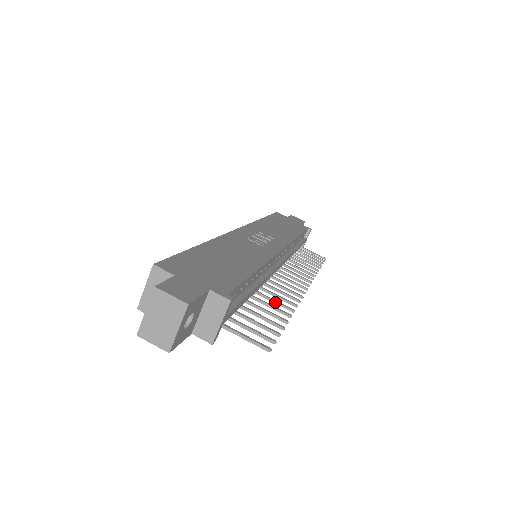
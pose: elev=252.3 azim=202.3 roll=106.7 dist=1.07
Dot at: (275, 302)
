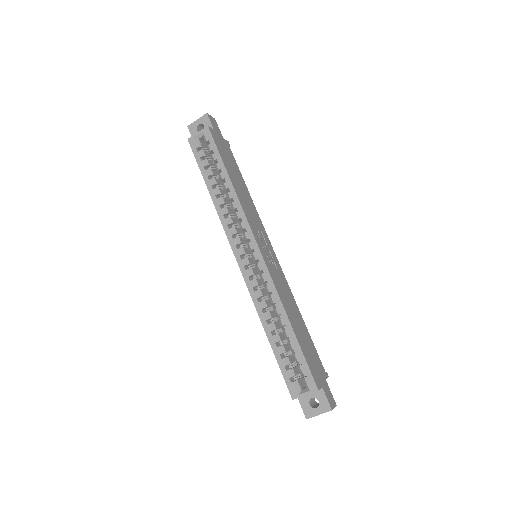
Dot at: occluded
